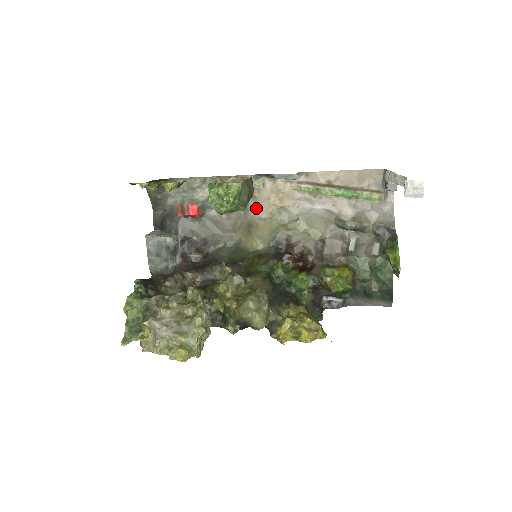
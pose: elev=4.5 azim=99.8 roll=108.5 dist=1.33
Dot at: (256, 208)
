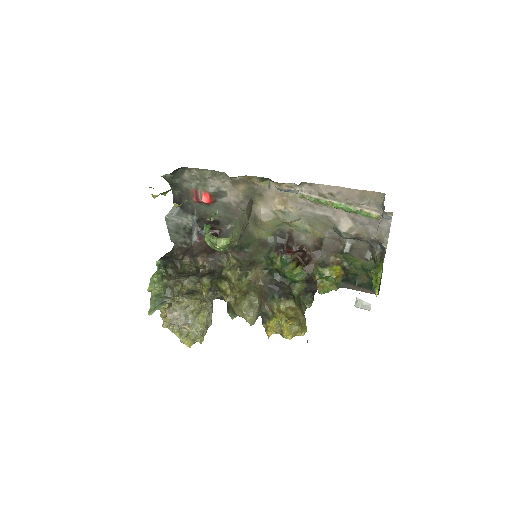
Dot at: (262, 204)
